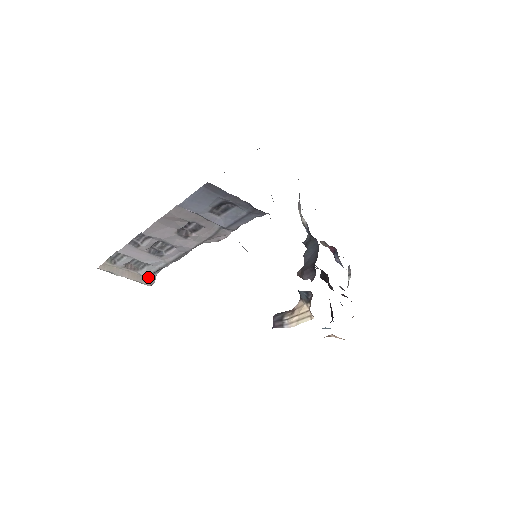
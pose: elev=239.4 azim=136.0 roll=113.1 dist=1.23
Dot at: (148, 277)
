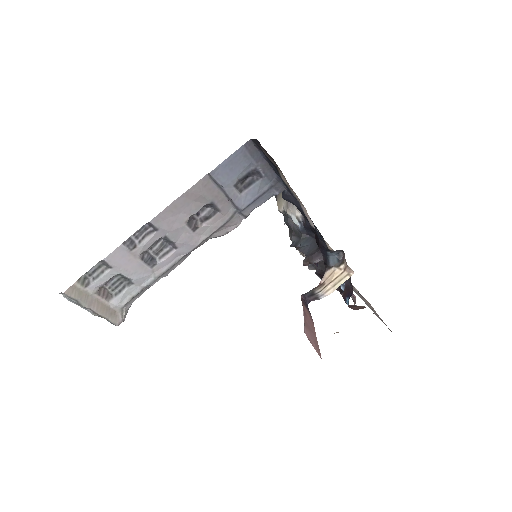
Dot at: (121, 308)
